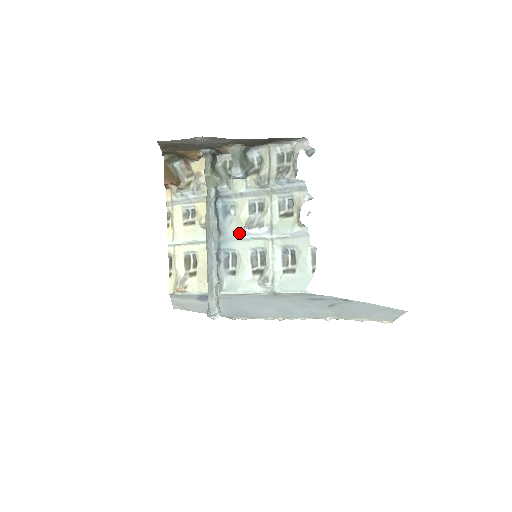
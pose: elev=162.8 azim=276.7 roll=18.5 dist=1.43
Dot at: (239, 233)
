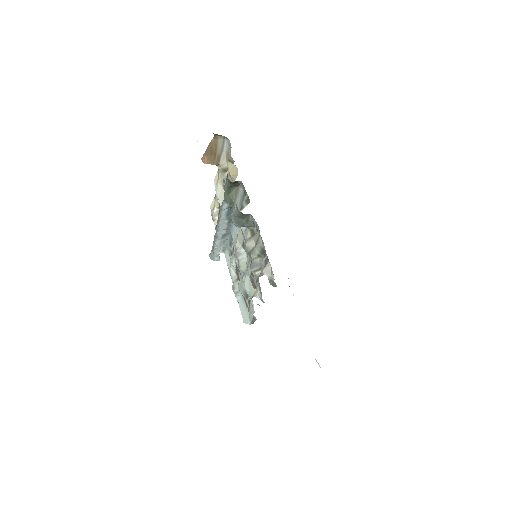
Dot at: (235, 245)
